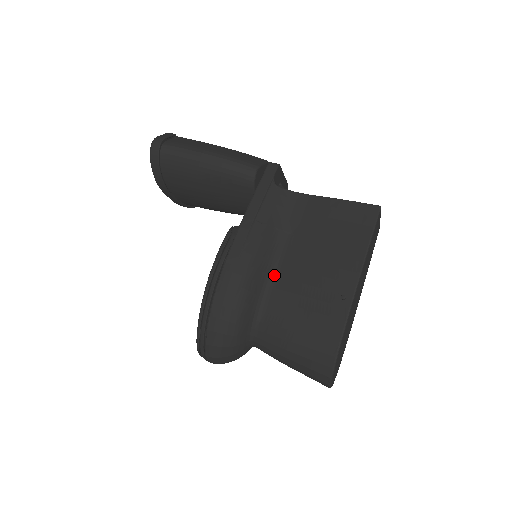
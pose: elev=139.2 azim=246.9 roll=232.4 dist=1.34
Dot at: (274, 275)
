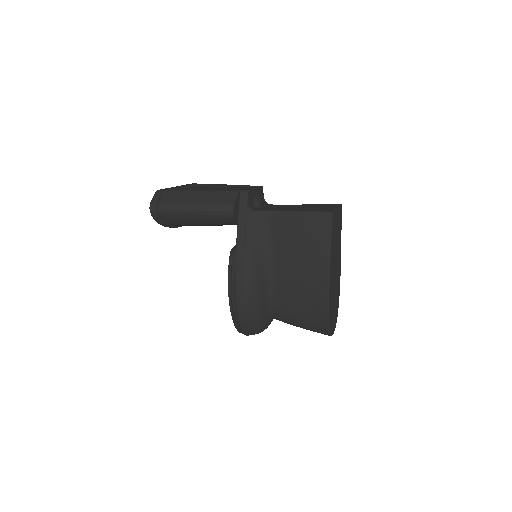
Dot at: (272, 277)
